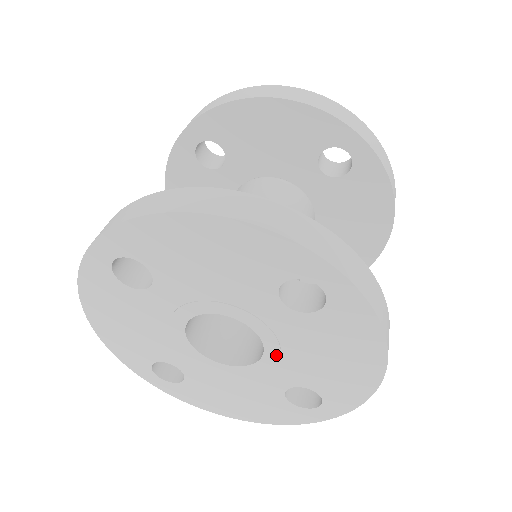
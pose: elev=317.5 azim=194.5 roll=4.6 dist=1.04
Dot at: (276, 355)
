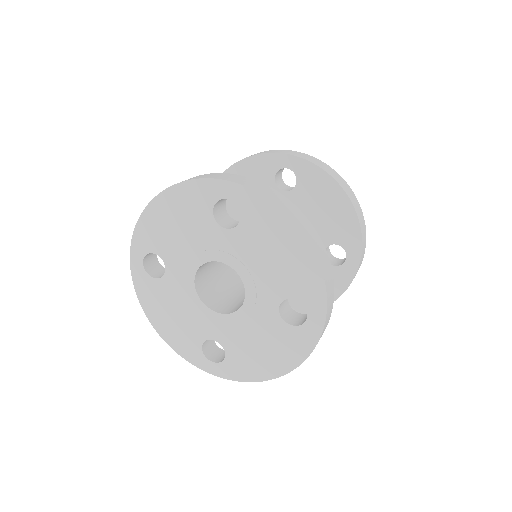
Dot at: (236, 320)
